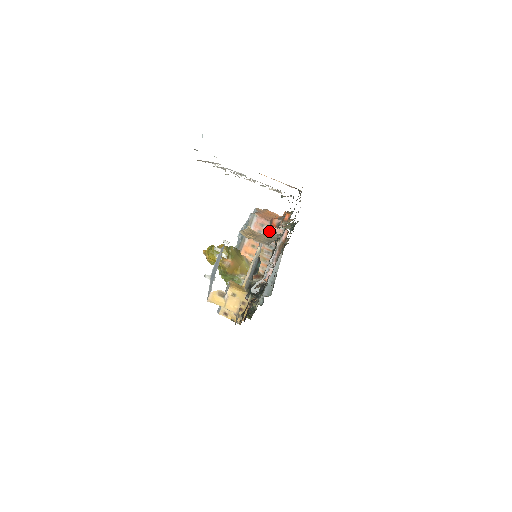
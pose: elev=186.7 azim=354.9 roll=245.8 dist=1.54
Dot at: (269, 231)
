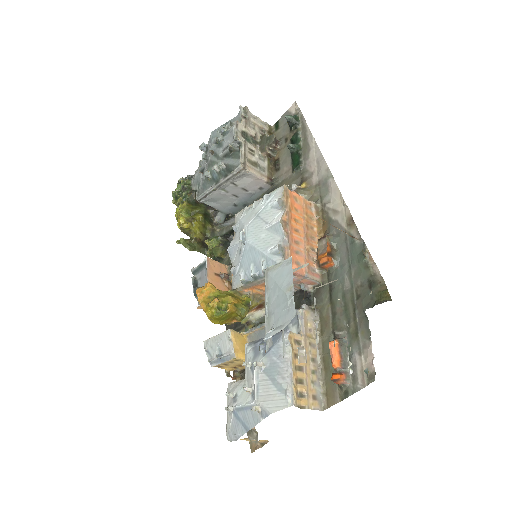
Dot at: (298, 282)
